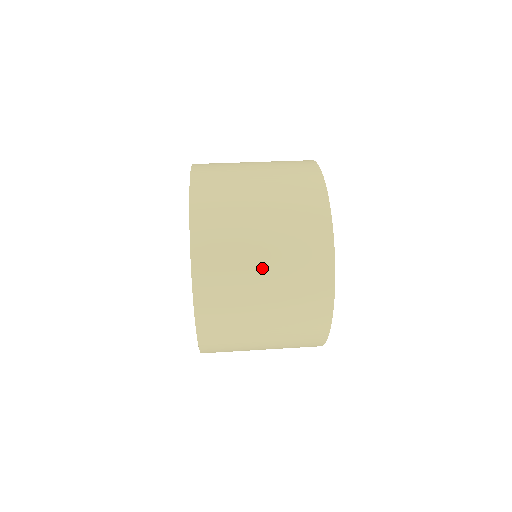
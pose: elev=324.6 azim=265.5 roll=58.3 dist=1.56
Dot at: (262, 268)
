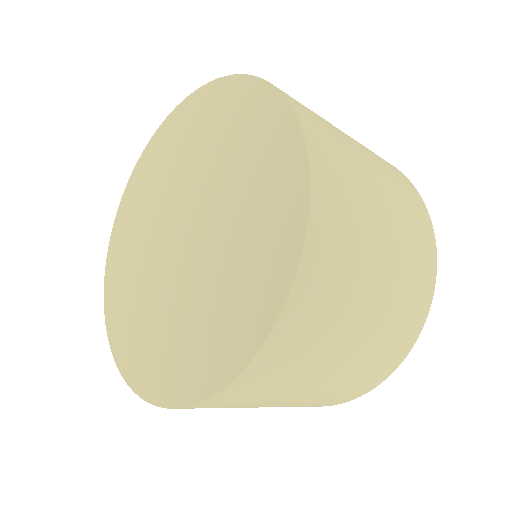
Dot at: occluded
